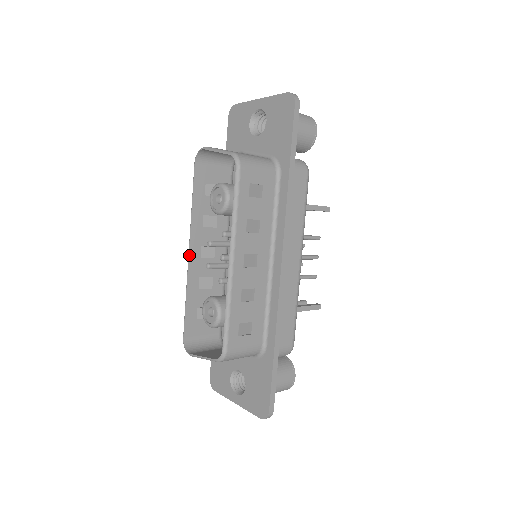
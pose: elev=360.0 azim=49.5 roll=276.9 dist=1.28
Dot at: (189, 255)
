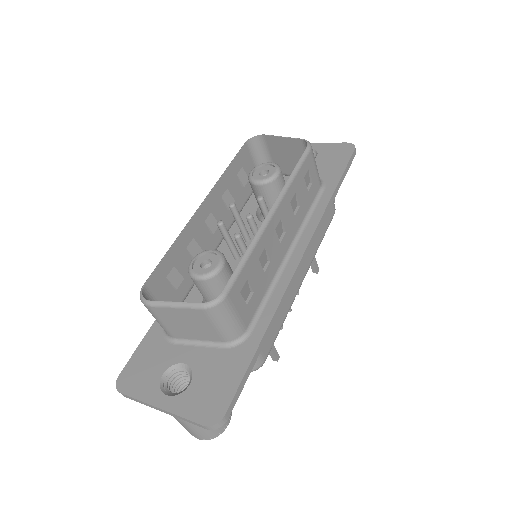
Dot at: (200, 207)
